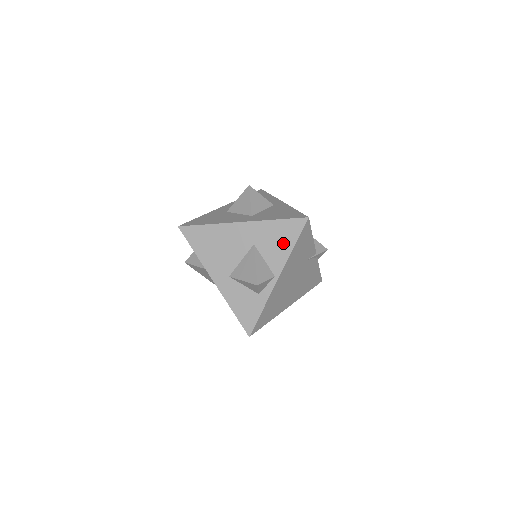
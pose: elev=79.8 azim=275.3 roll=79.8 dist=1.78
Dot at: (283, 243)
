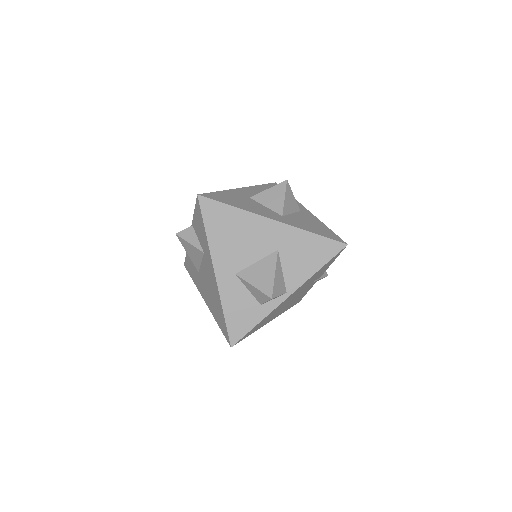
Dot at: (310, 261)
